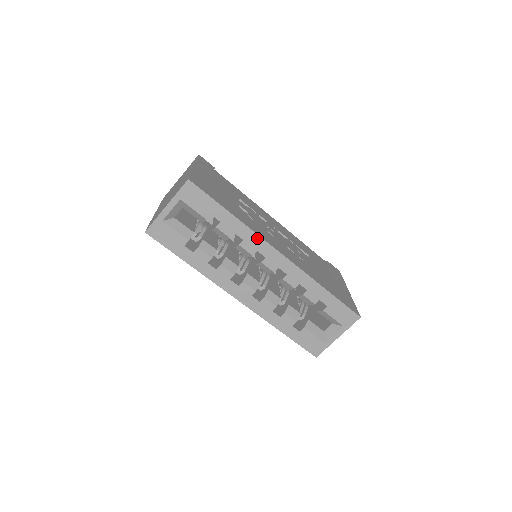
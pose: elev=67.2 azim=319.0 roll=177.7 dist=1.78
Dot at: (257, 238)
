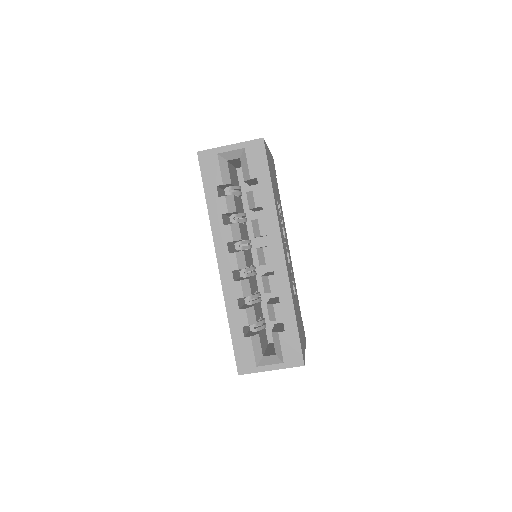
Dot at: (276, 224)
